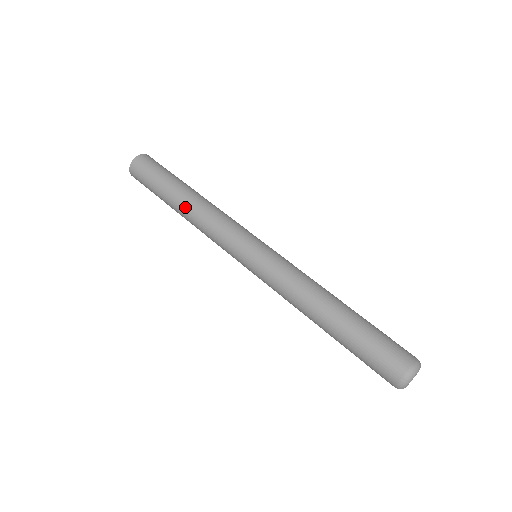
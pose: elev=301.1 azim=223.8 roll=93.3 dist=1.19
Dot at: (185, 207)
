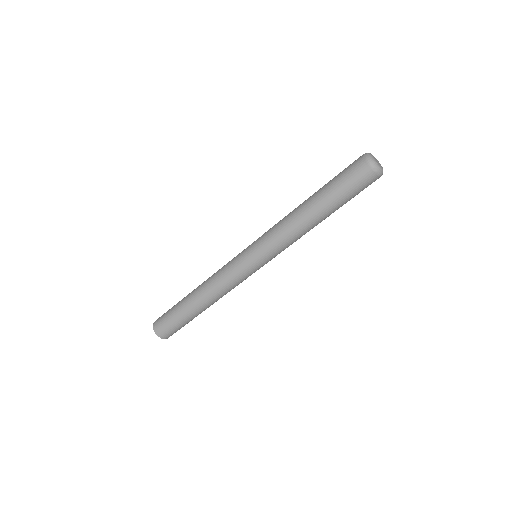
Dot at: (198, 293)
